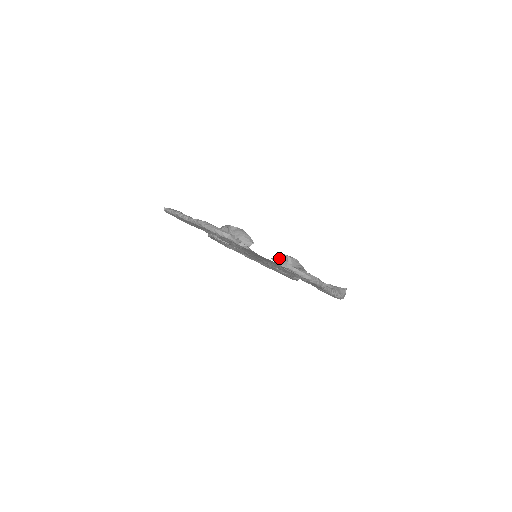
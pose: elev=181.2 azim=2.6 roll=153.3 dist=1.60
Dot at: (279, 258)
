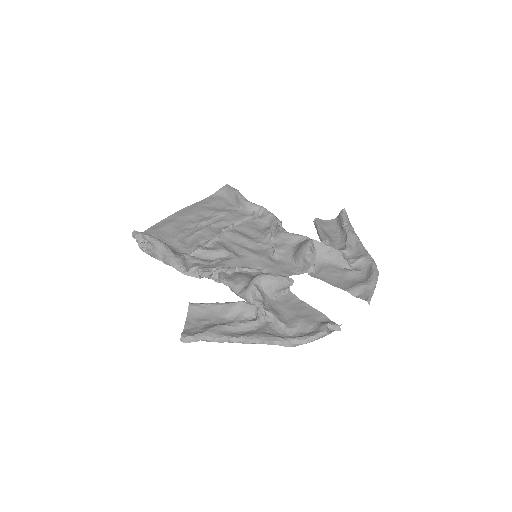
Dot at: (313, 263)
